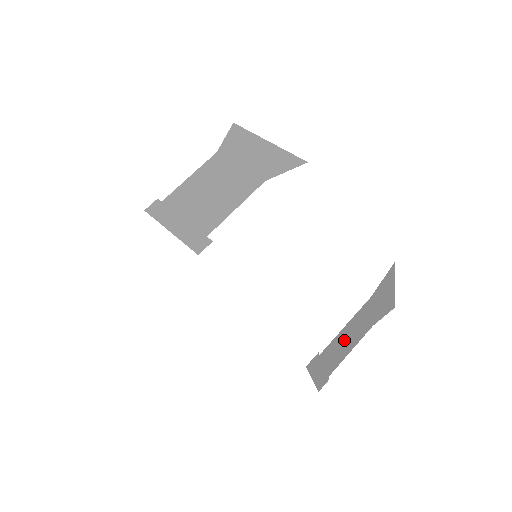
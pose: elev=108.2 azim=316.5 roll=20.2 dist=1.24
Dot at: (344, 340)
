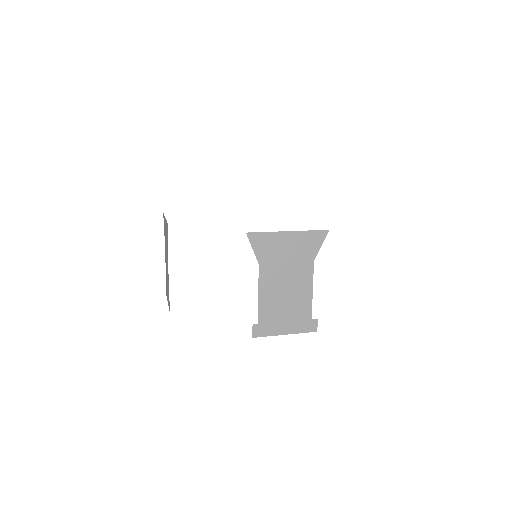
Dot at: (280, 297)
